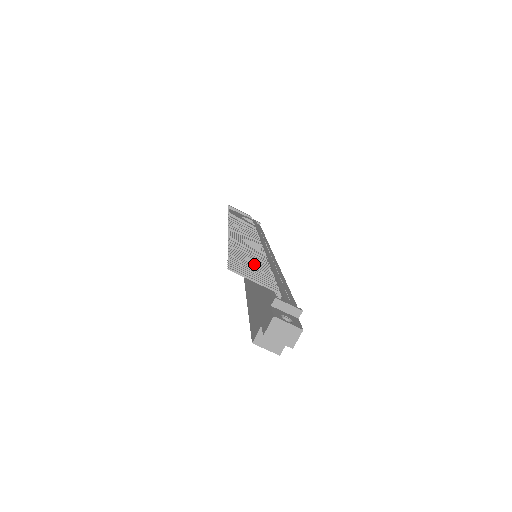
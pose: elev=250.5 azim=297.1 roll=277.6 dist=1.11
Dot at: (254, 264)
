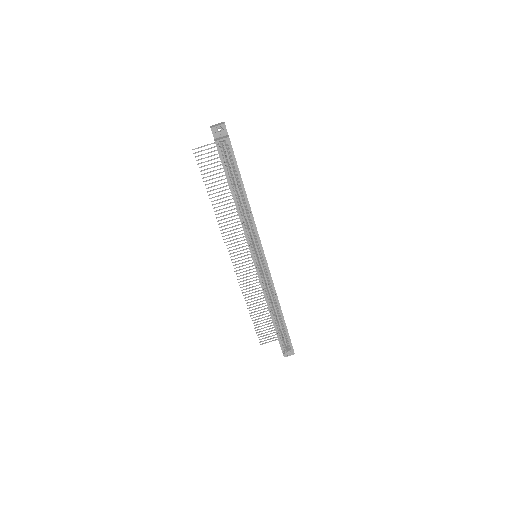
Dot at: (217, 177)
